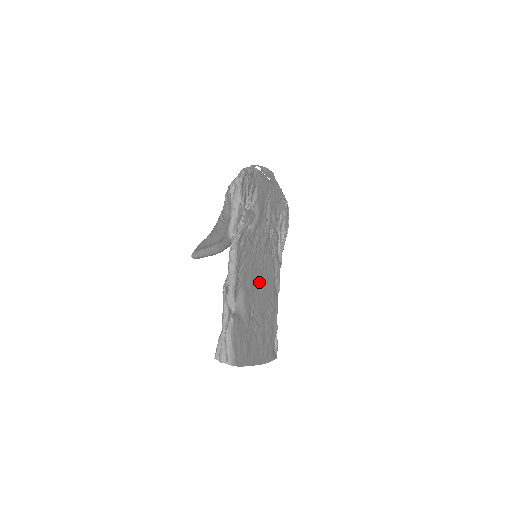
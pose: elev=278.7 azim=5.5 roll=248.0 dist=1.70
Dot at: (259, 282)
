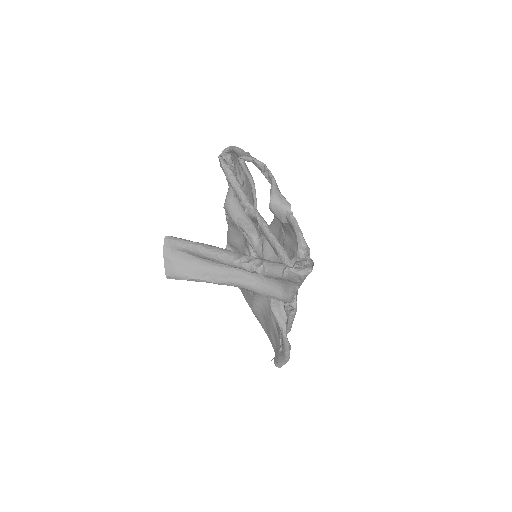
Dot at: occluded
